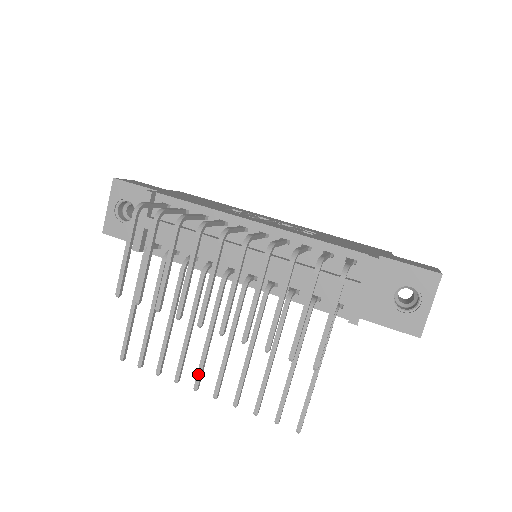
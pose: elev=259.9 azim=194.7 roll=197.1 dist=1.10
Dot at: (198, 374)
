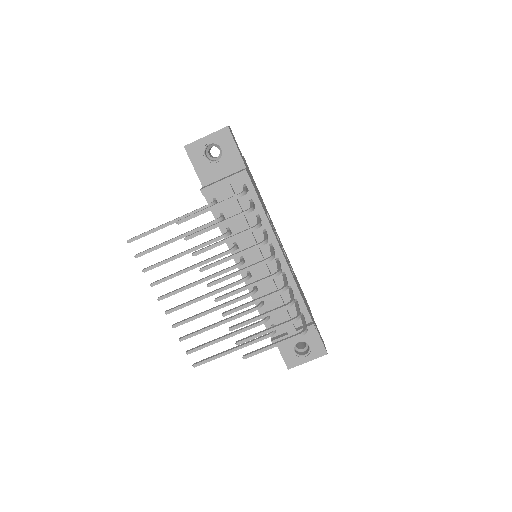
Dot at: (169, 294)
